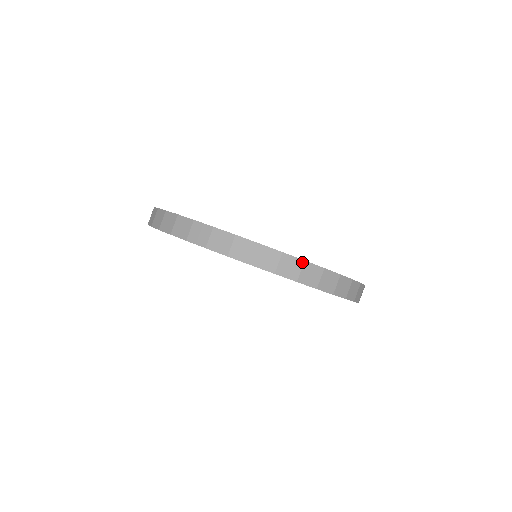
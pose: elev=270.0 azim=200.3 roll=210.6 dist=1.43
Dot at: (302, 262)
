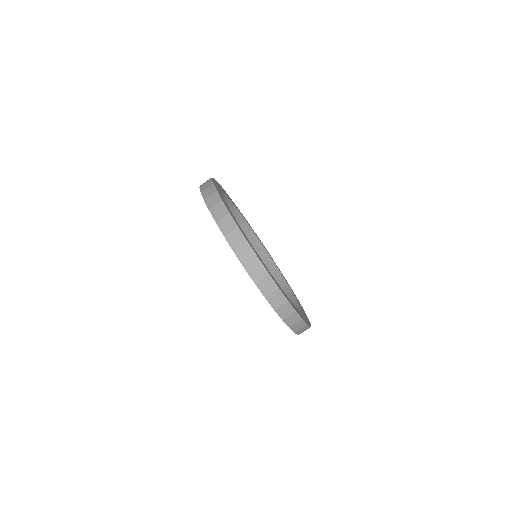
Dot at: (267, 273)
